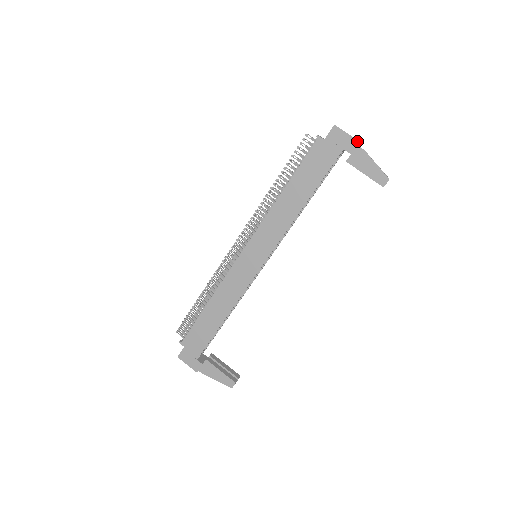
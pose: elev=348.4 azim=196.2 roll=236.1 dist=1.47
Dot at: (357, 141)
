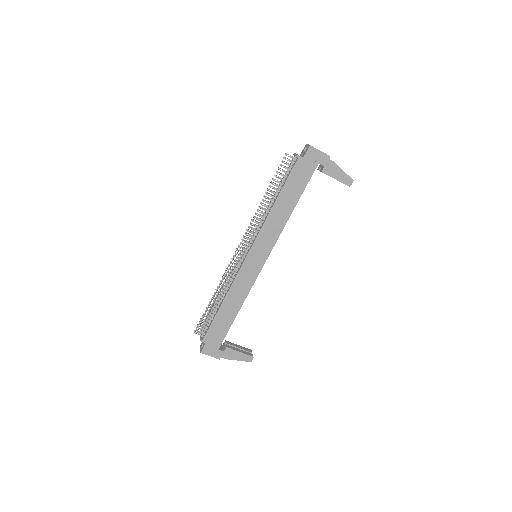
Dot at: (328, 156)
